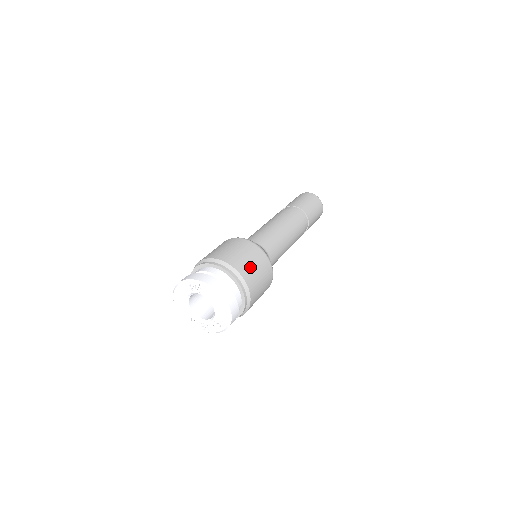
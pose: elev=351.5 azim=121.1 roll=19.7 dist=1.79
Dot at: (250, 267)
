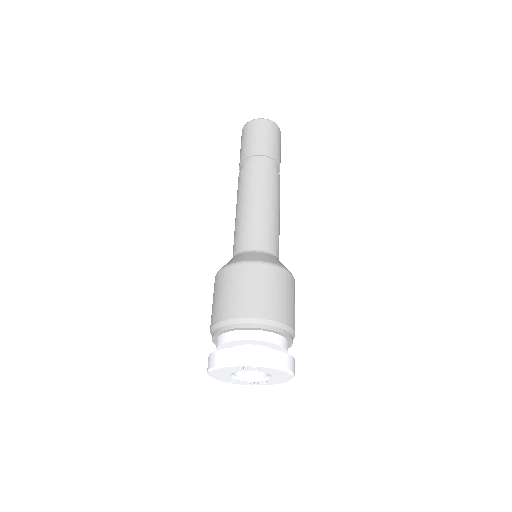
Dot at: (289, 307)
